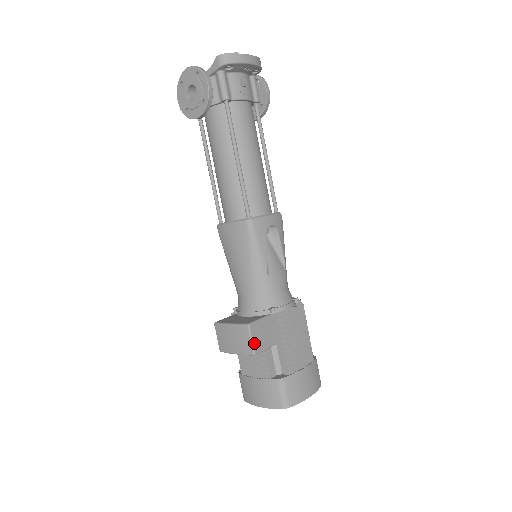
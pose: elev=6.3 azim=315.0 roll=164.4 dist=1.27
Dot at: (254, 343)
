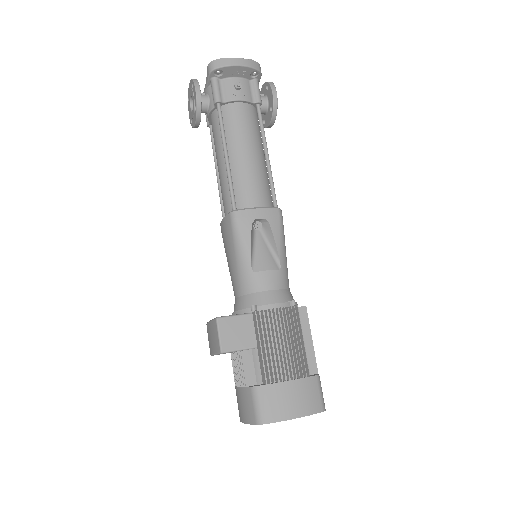
Dot at: (222, 339)
